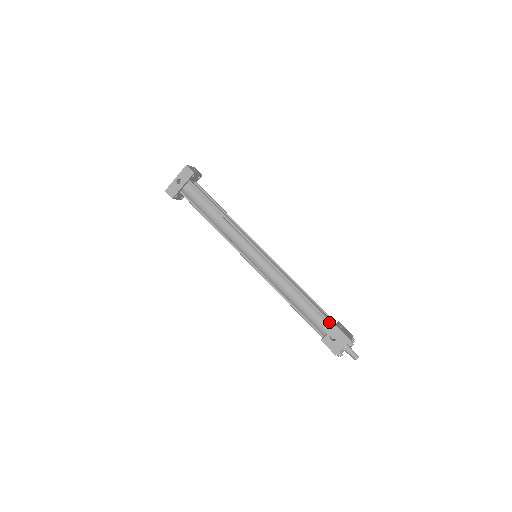
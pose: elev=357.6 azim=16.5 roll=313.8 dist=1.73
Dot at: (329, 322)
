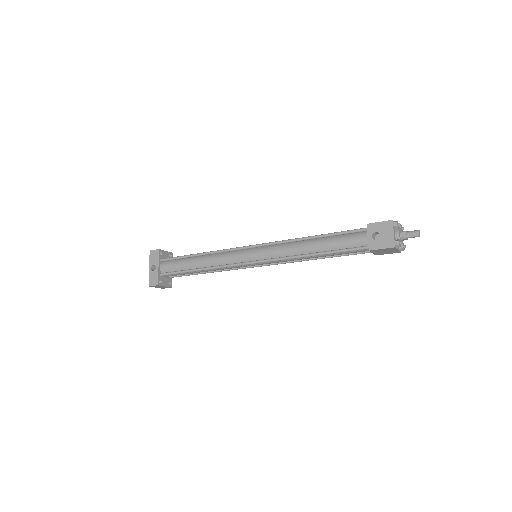
Dot at: (359, 230)
